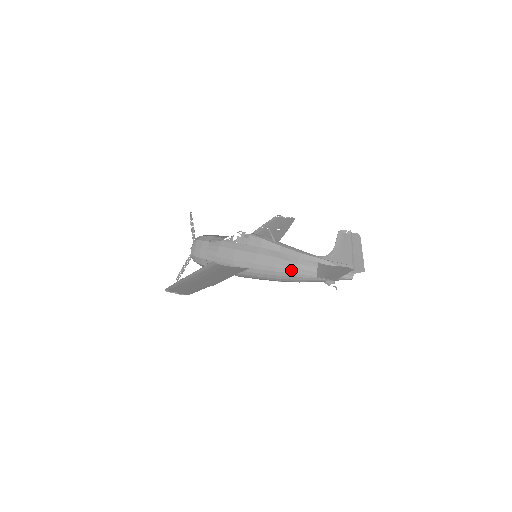
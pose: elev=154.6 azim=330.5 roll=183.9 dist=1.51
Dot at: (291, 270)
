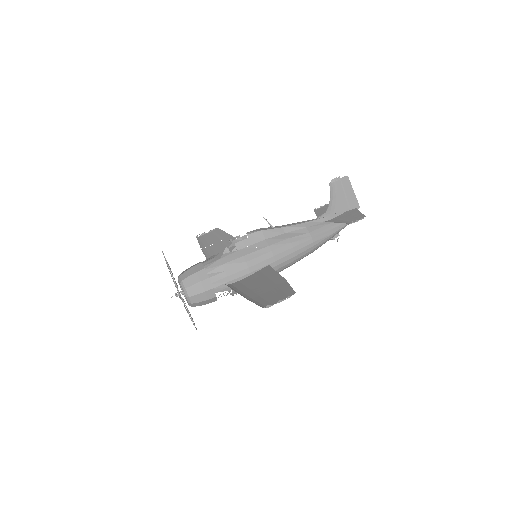
Dot at: (308, 241)
